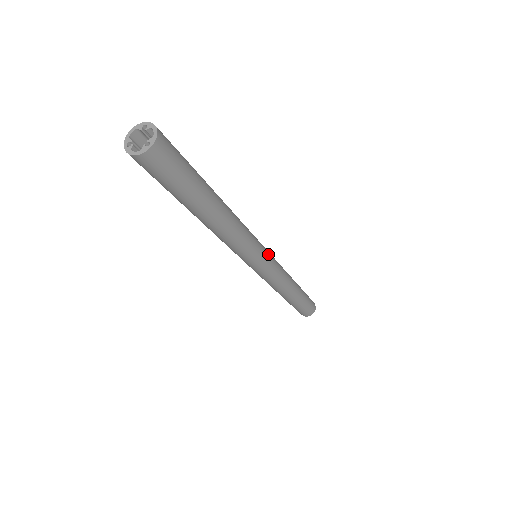
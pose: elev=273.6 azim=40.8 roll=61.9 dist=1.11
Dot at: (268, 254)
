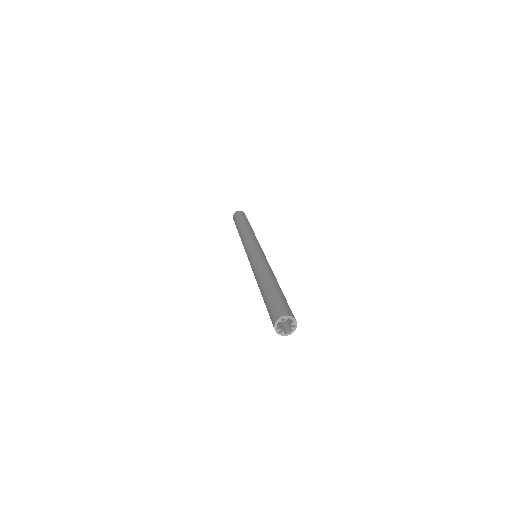
Dot at: (261, 250)
